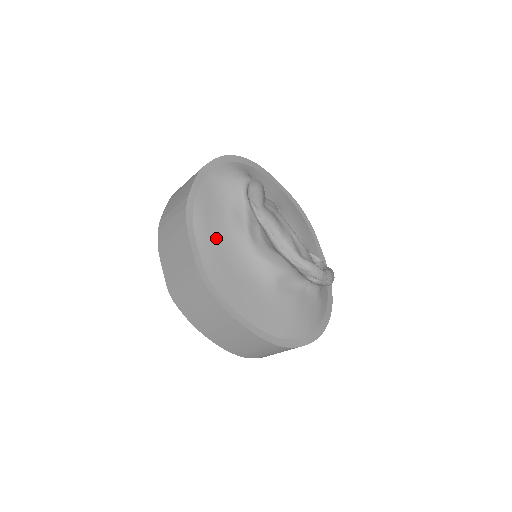
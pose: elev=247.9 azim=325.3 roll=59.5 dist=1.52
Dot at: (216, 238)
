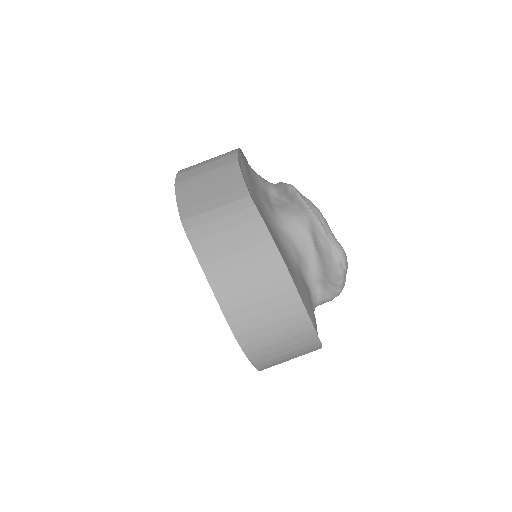
Dot at: (255, 193)
